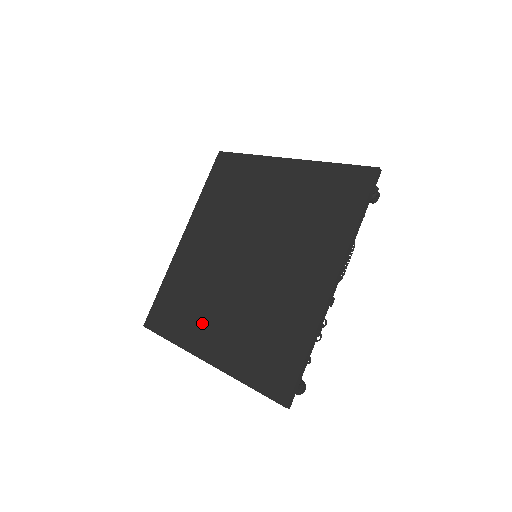
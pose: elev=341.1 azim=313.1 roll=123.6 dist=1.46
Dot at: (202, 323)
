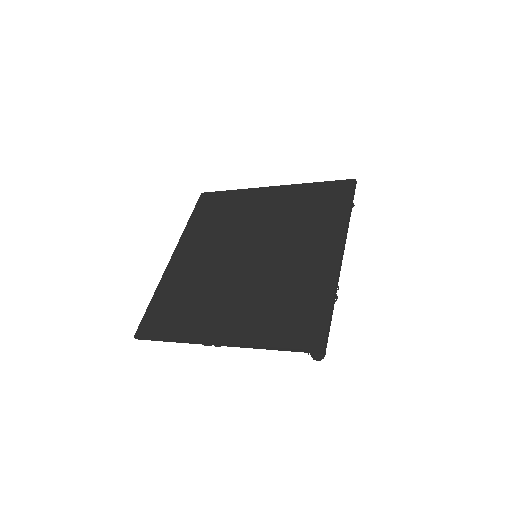
Dot at: (210, 314)
